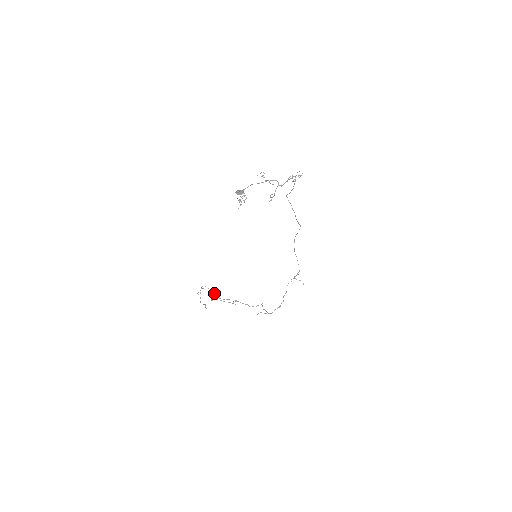
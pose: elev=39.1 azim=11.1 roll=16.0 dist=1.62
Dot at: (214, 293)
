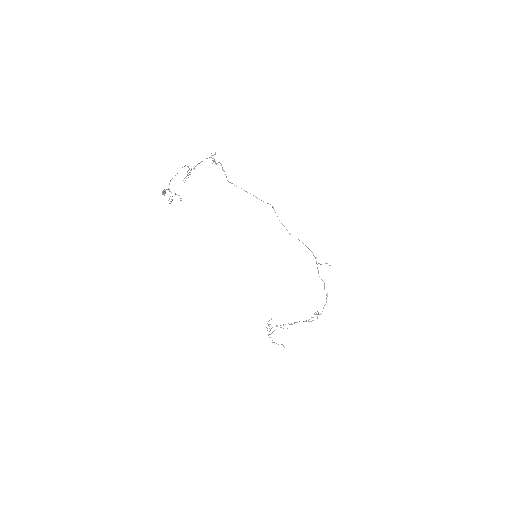
Dot at: occluded
